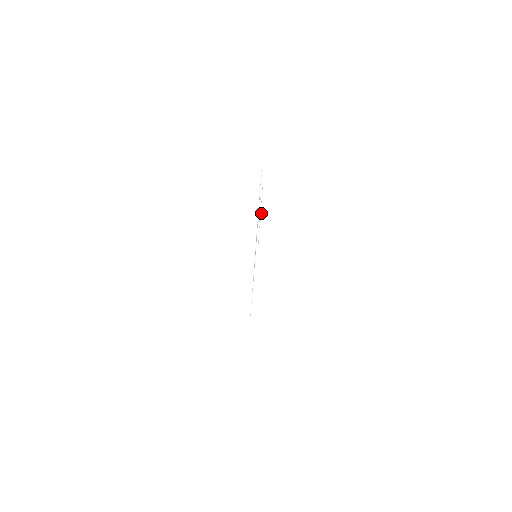
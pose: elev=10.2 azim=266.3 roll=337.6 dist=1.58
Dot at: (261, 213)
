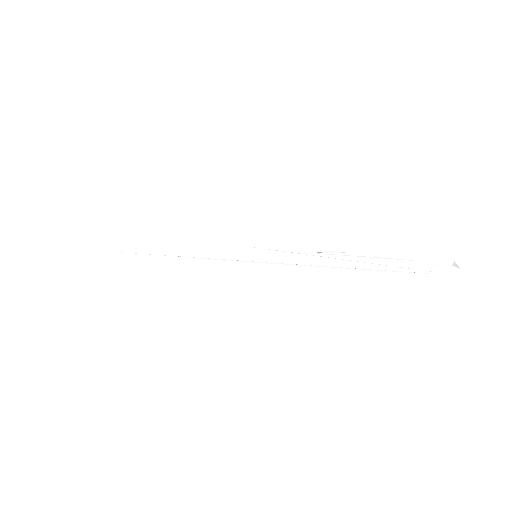
Dot at: (336, 253)
